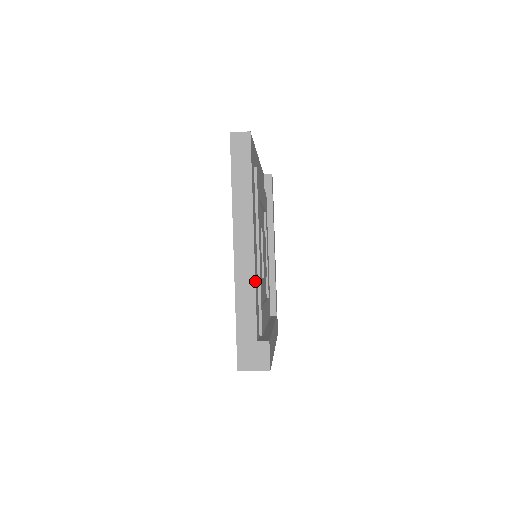
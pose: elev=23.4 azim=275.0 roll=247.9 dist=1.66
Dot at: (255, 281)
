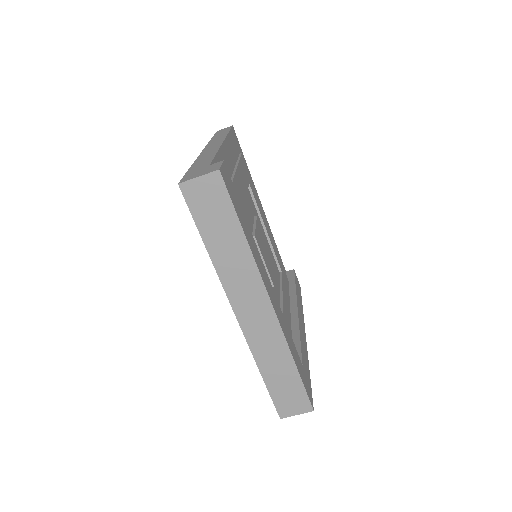
Dot at: (218, 152)
